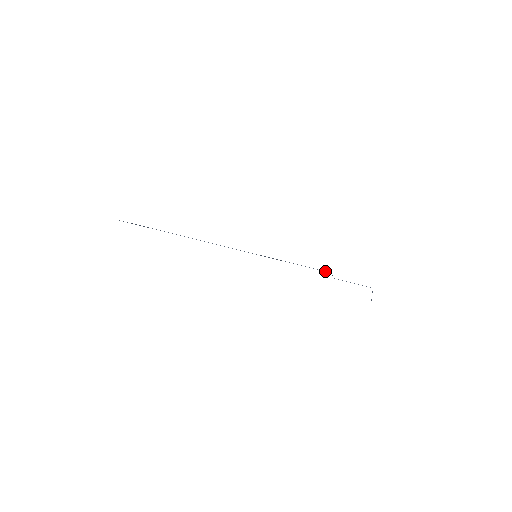
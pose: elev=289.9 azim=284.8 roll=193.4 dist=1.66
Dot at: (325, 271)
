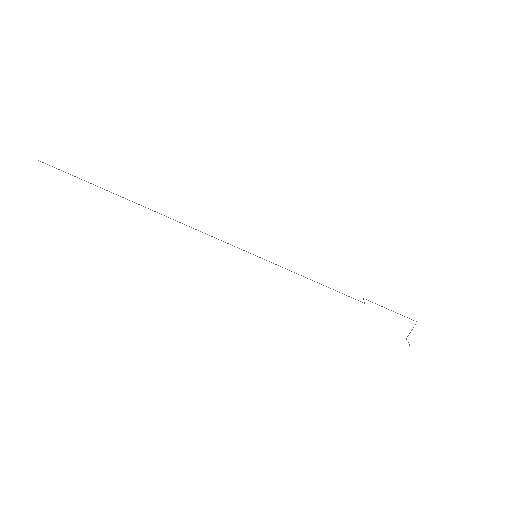
Dot at: occluded
